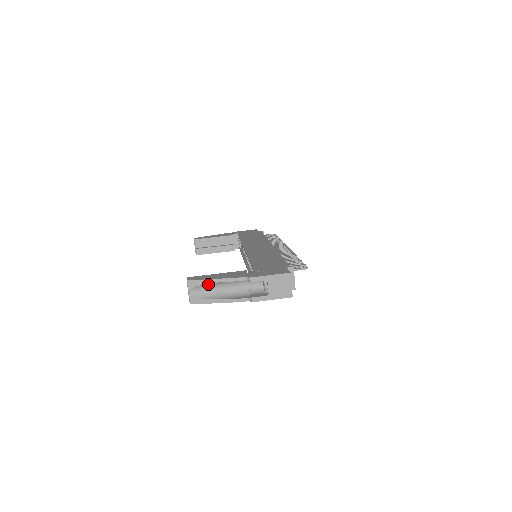
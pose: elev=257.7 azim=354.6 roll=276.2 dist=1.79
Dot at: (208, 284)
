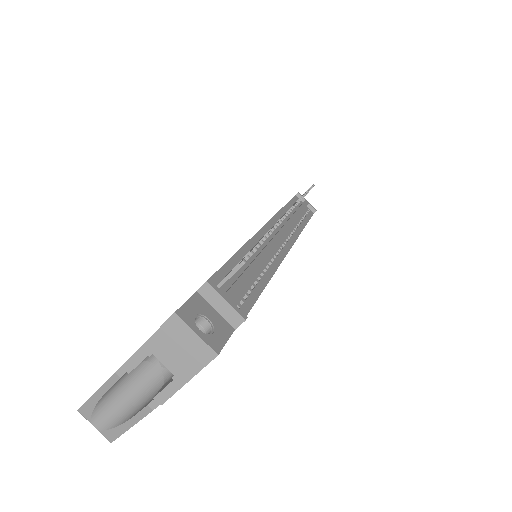
Dot at: (101, 402)
